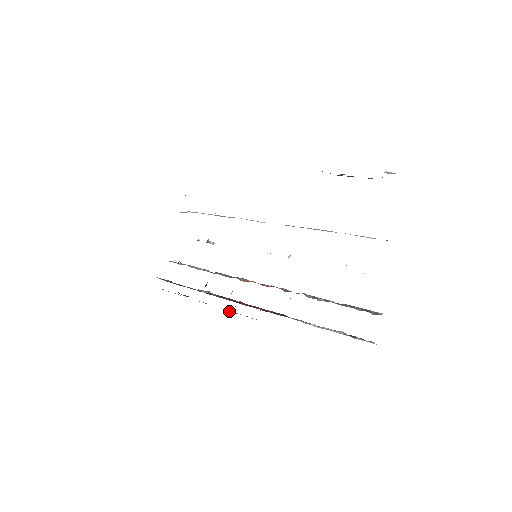
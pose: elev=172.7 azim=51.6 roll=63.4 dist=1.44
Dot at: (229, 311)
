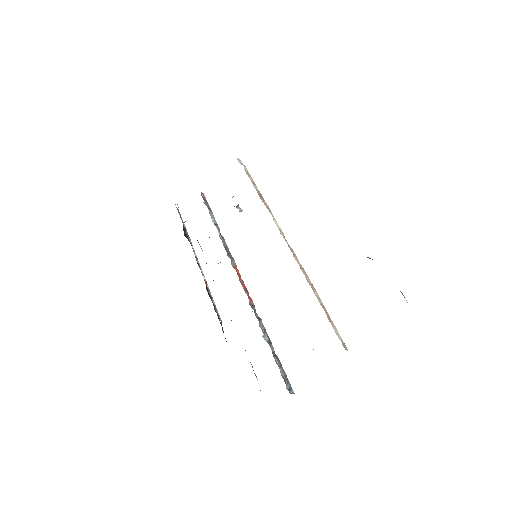
Dot at: (204, 277)
